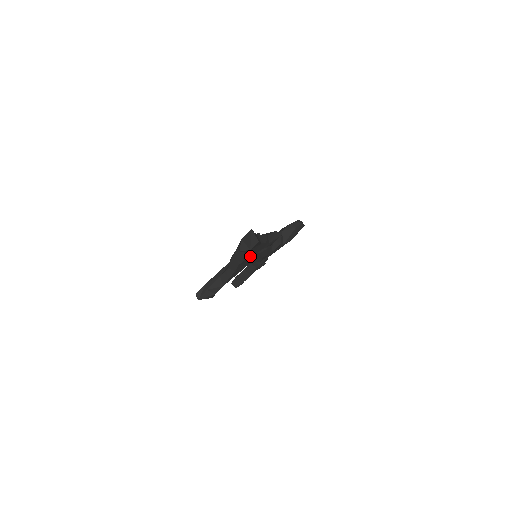
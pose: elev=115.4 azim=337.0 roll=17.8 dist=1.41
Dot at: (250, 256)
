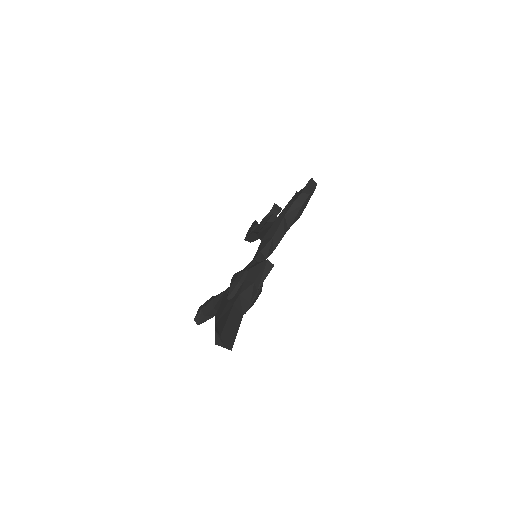
Dot at: occluded
